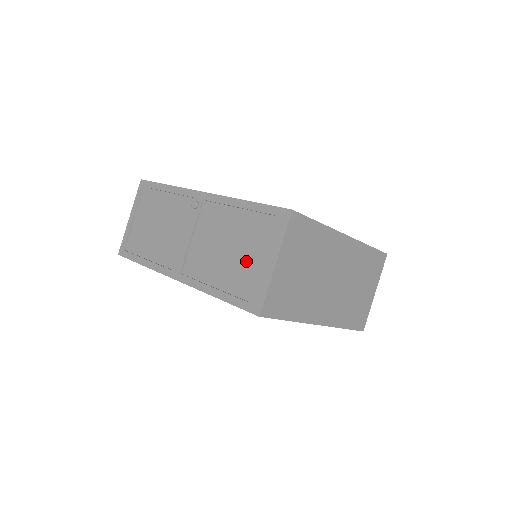
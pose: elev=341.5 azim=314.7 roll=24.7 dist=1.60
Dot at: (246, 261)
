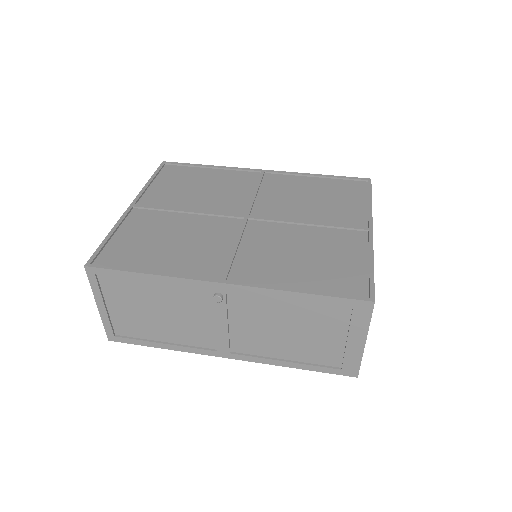
Dot at: (322, 340)
